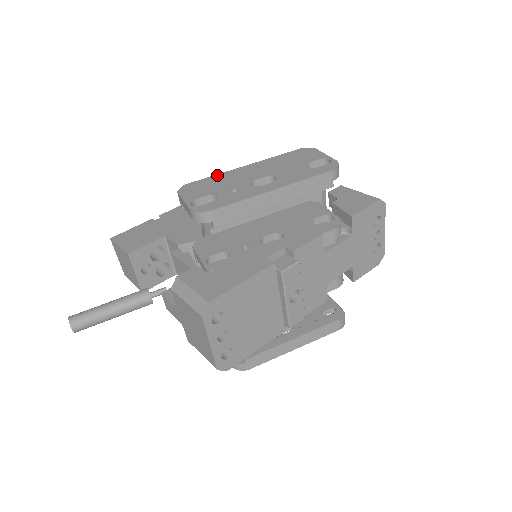
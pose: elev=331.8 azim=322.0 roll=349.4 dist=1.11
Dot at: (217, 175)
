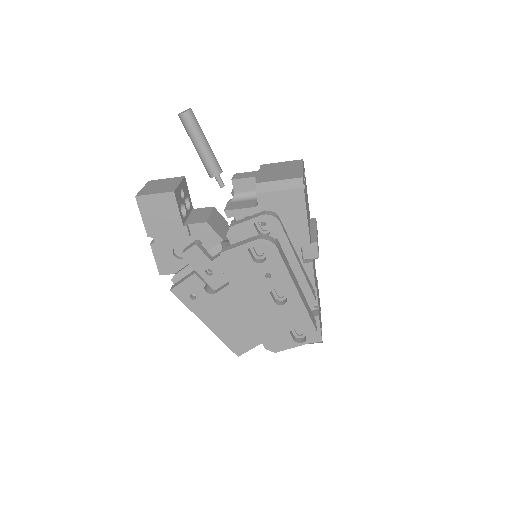
Dot at: occluded
